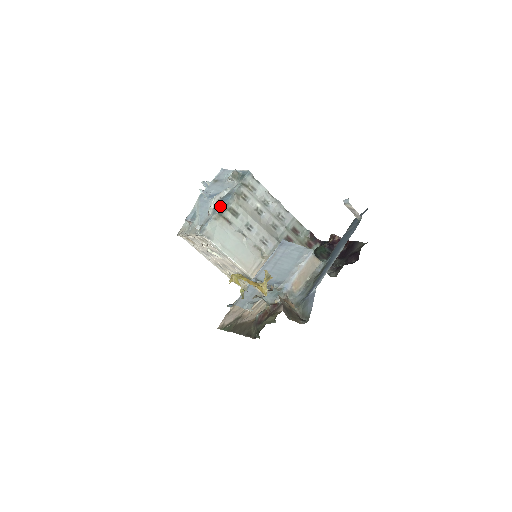
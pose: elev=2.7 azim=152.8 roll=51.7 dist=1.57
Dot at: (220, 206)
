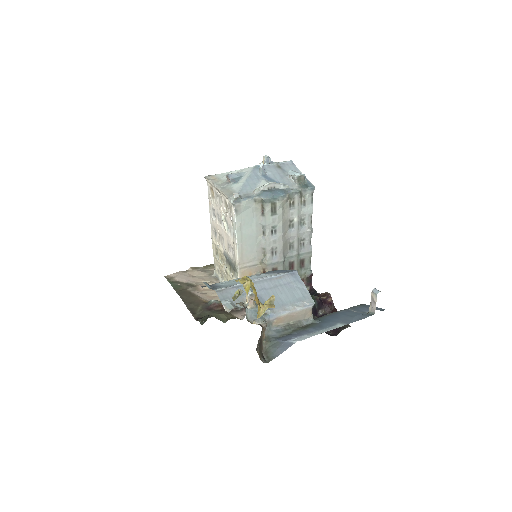
Dot at: (269, 195)
